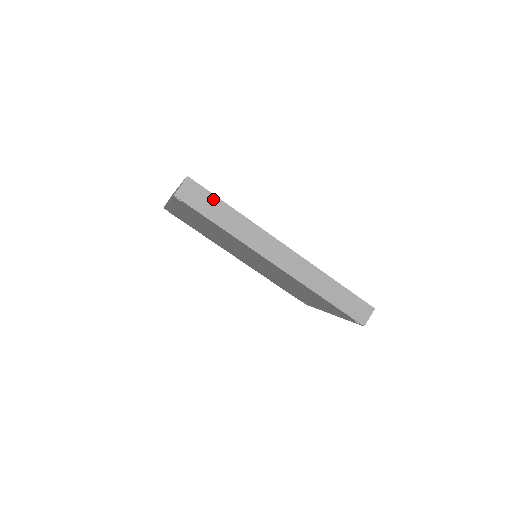
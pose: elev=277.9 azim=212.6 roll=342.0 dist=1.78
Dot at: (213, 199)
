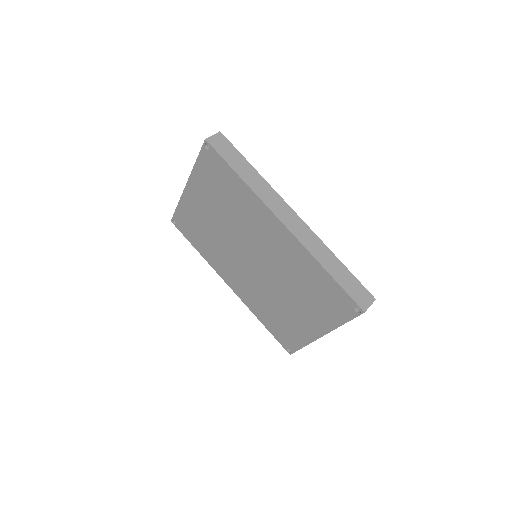
Dot at: (238, 154)
